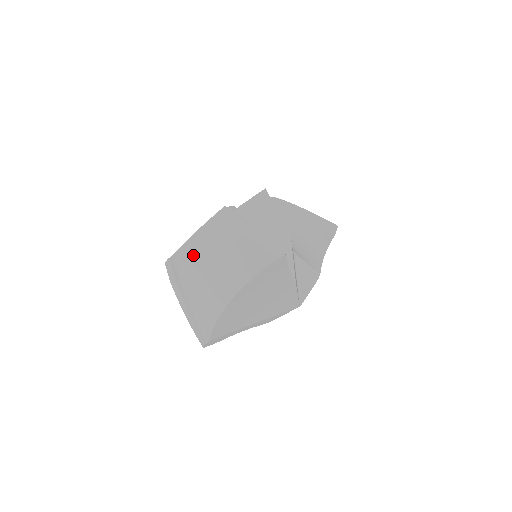
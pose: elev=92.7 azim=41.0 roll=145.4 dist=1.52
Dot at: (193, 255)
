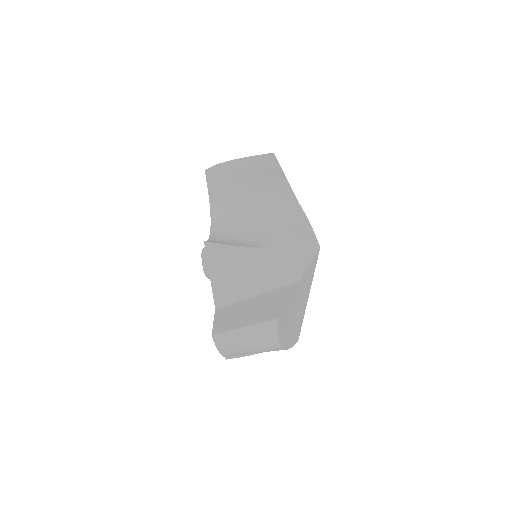
Dot at: (234, 354)
